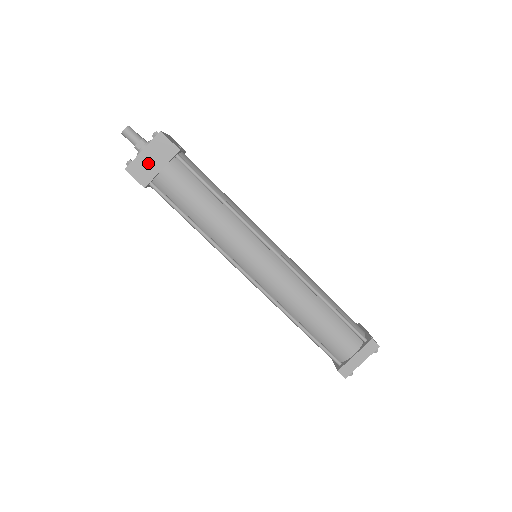
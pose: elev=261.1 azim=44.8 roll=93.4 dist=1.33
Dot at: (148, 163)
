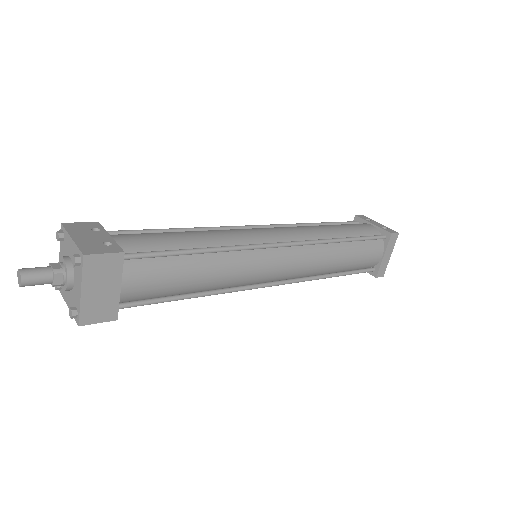
Dot at: (99, 297)
